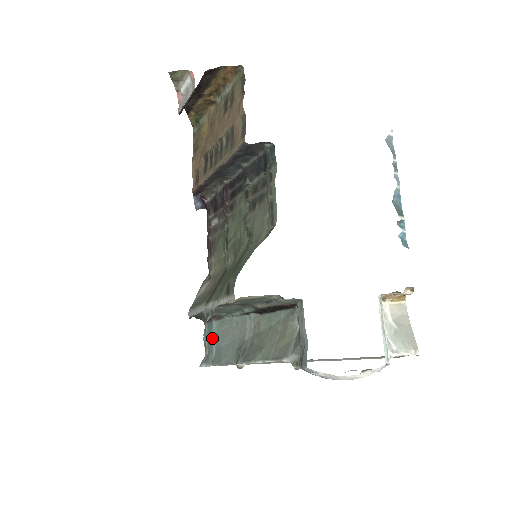
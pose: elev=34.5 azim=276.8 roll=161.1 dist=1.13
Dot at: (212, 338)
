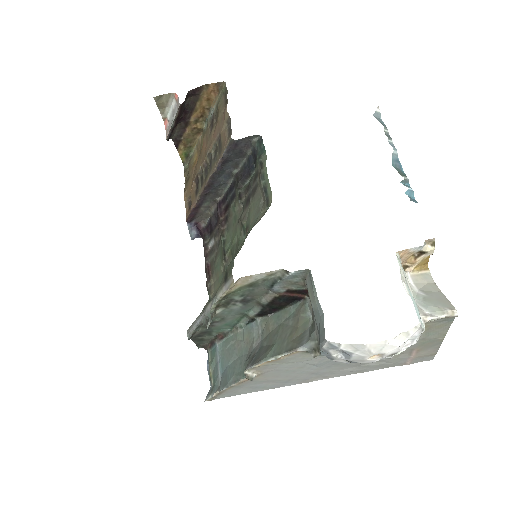
Dot at: (216, 362)
